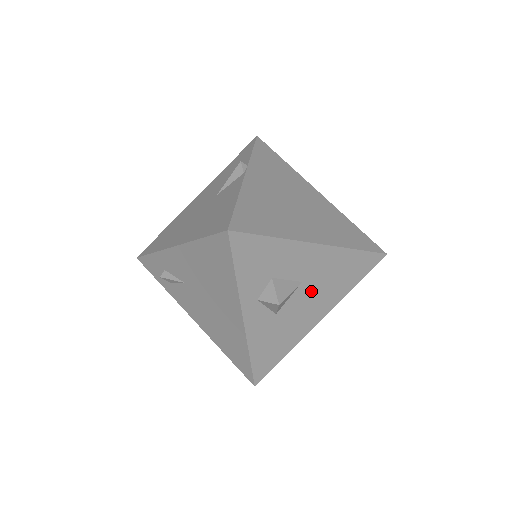
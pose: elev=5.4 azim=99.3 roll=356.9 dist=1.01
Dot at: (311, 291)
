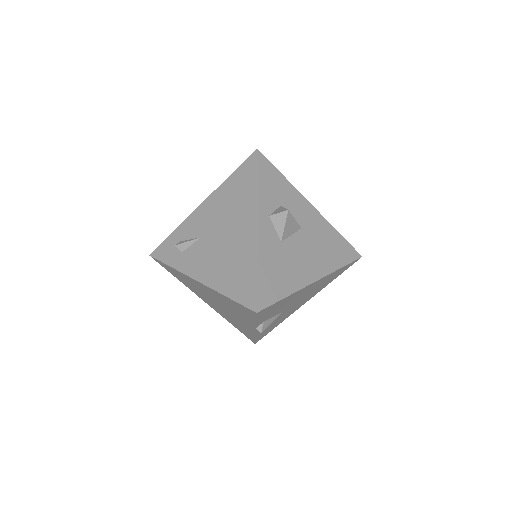
Dot at: (308, 243)
